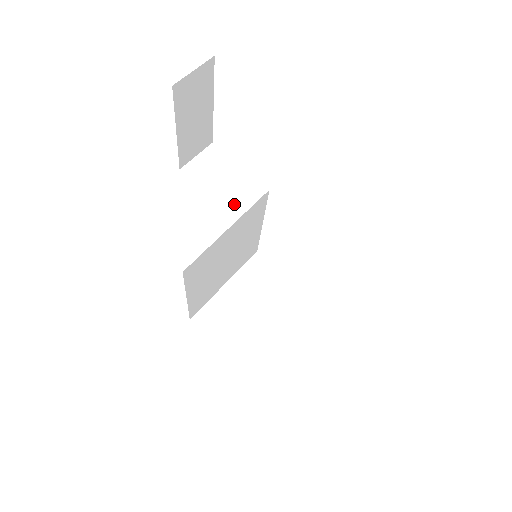
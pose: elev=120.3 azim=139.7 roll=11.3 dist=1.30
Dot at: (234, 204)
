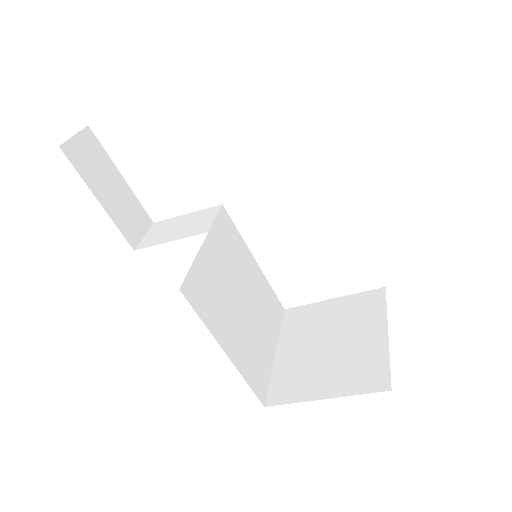
Dot at: (197, 229)
